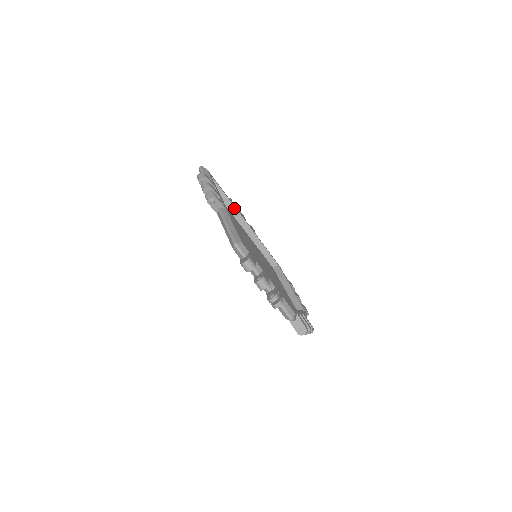
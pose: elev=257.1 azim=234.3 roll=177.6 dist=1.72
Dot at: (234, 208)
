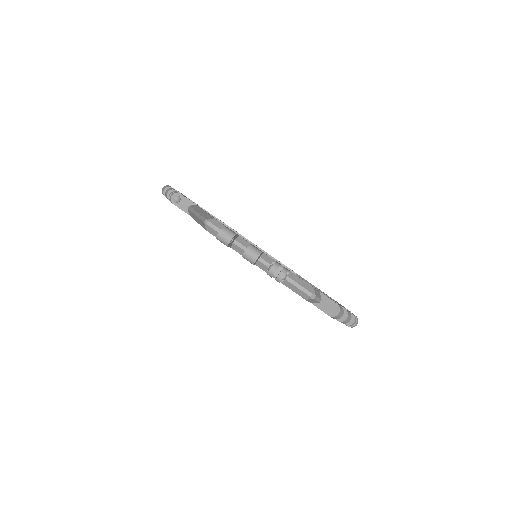
Dot at: (222, 223)
